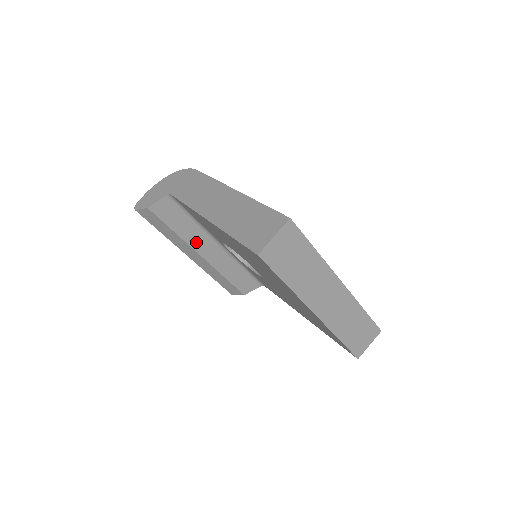
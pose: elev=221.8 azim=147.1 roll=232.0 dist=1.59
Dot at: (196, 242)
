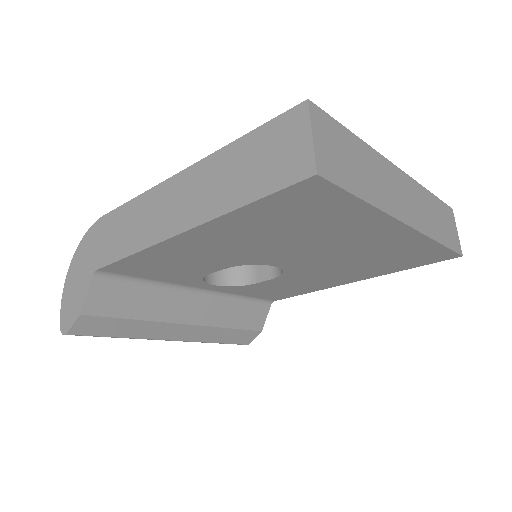
Dot at: (170, 311)
